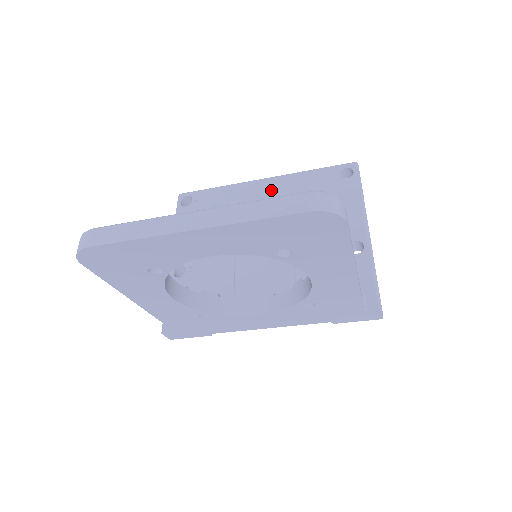
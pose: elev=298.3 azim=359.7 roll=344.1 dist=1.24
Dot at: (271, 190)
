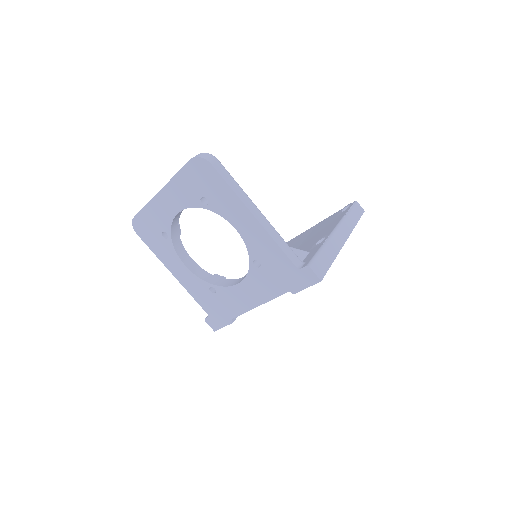
Dot at: (303, 235)
